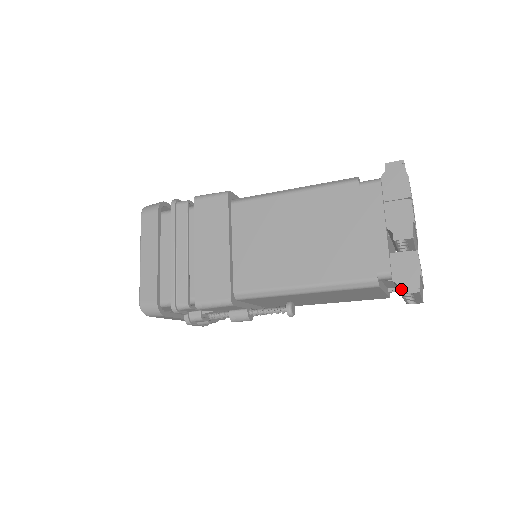
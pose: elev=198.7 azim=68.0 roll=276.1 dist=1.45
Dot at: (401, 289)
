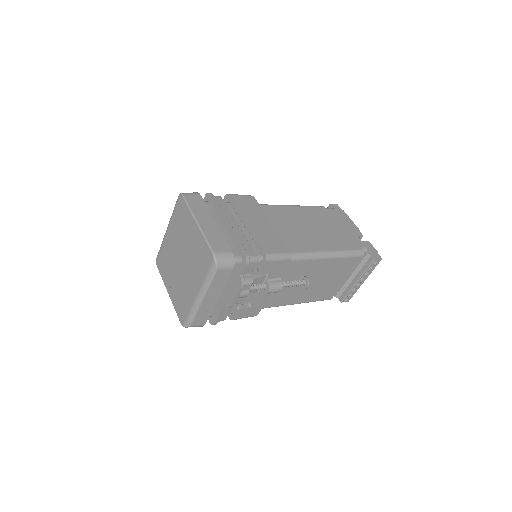
Dot at: (374, 257)
